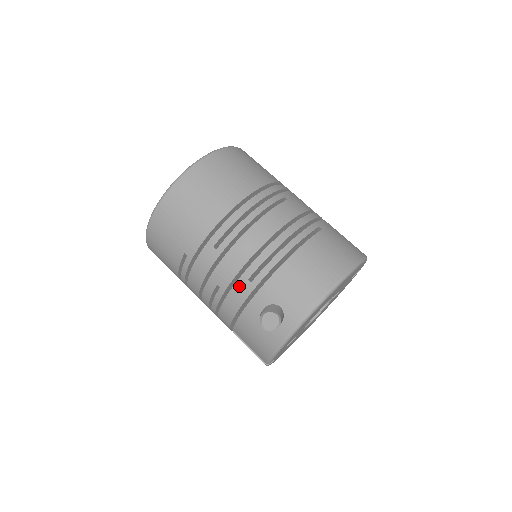
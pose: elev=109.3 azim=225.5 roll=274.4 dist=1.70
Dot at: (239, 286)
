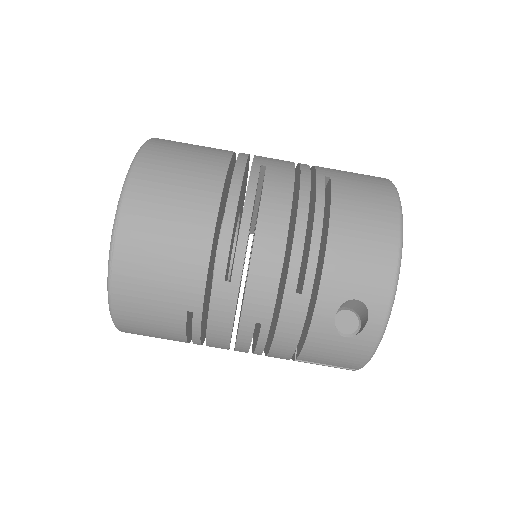
Dot at: (288, 307)
